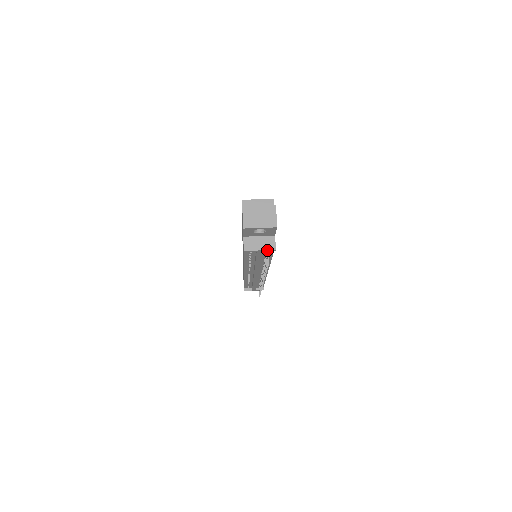
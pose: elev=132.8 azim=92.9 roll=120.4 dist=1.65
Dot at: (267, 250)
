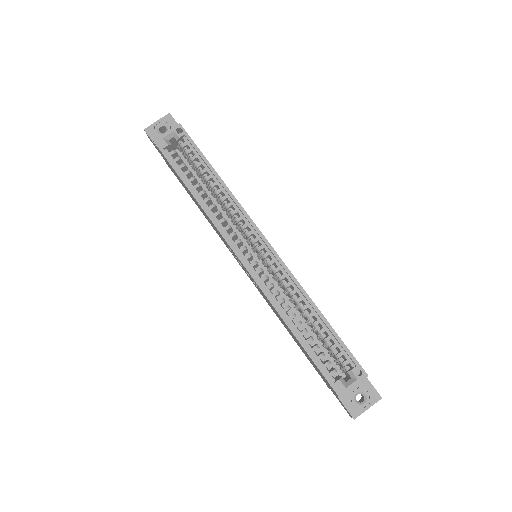
Dot at: occluded
